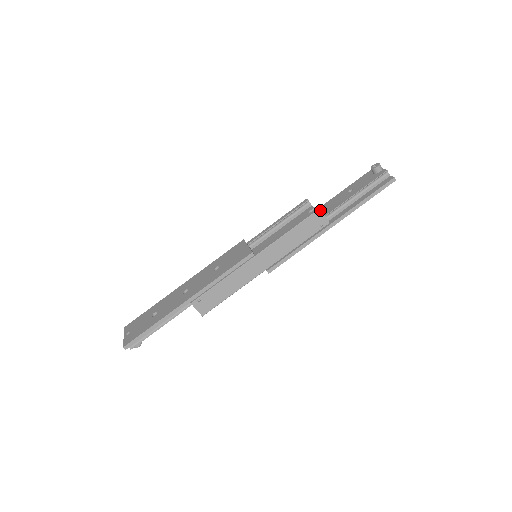
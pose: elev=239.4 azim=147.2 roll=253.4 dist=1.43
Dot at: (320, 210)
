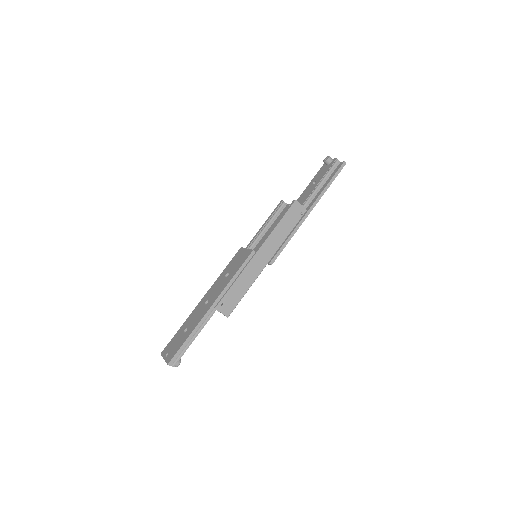
Dot at: (296, 201)
